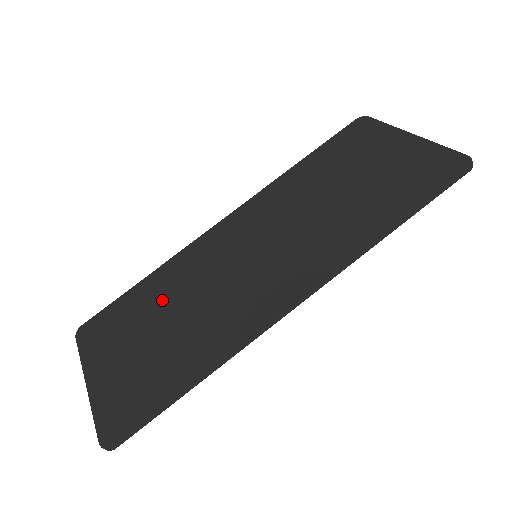
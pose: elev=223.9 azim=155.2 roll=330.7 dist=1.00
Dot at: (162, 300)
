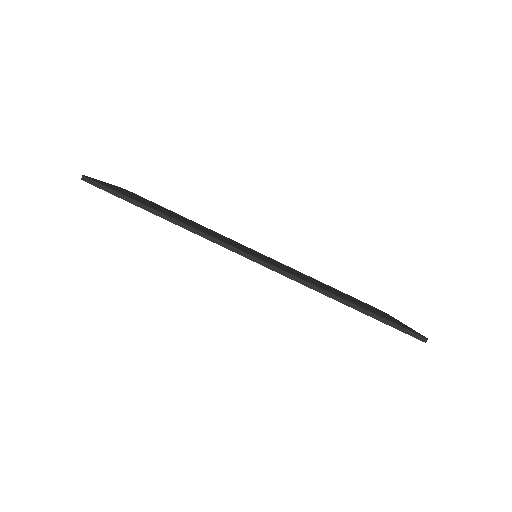
Dot at: (186, 219)
